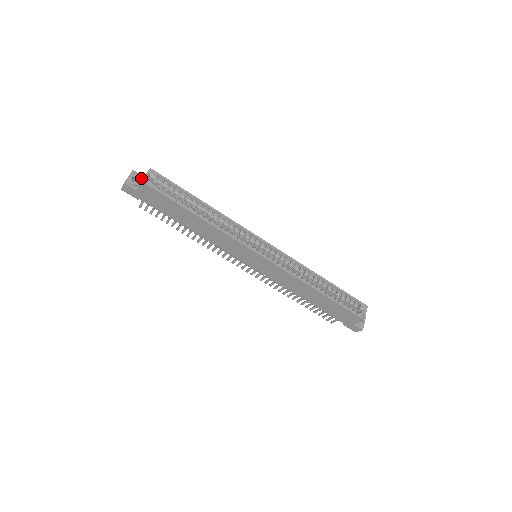
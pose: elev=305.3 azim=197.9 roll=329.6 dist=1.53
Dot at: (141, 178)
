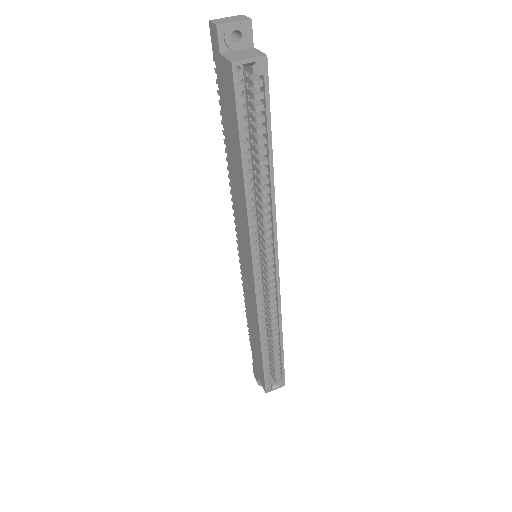
Dot at: (248, 43)
